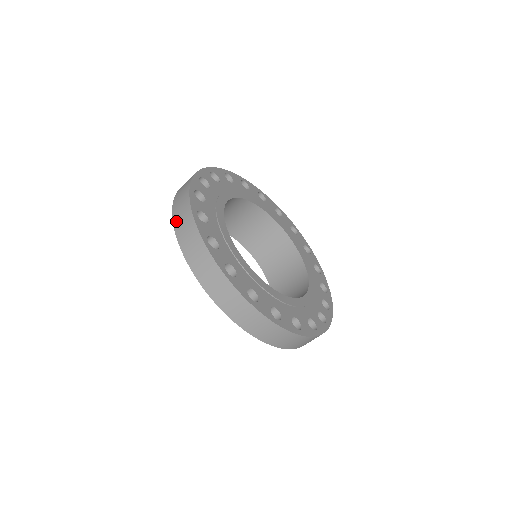
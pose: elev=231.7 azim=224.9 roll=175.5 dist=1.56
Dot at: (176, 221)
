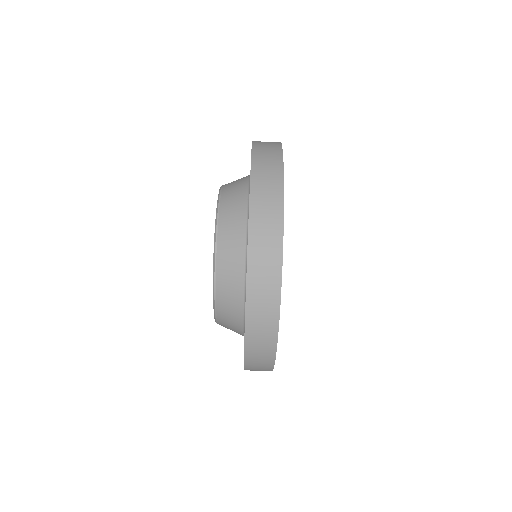
Dot at: (257, 150)
